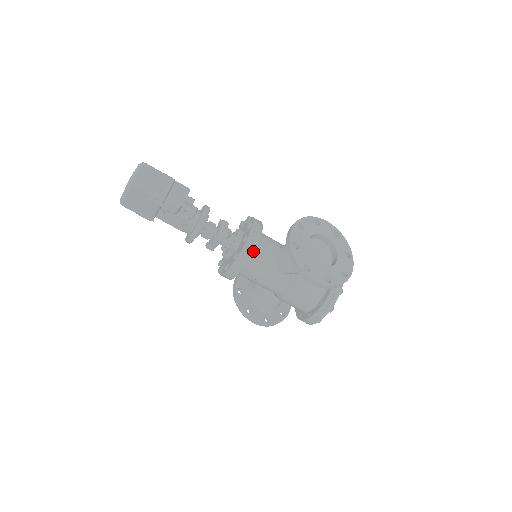
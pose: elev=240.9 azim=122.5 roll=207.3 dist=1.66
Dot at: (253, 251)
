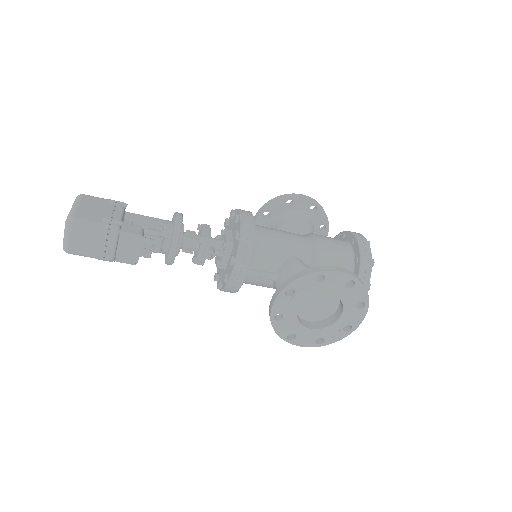
Dot at: (237, 291)
